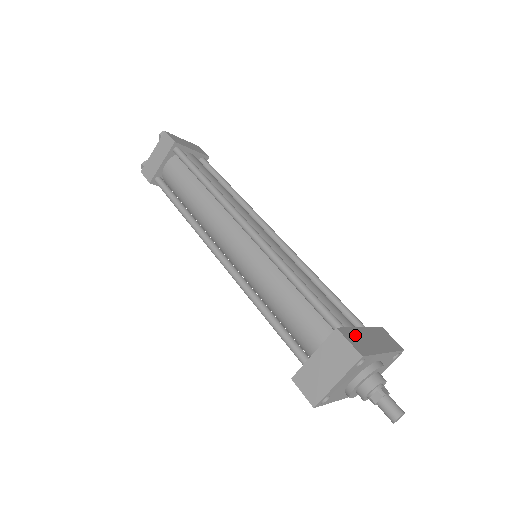
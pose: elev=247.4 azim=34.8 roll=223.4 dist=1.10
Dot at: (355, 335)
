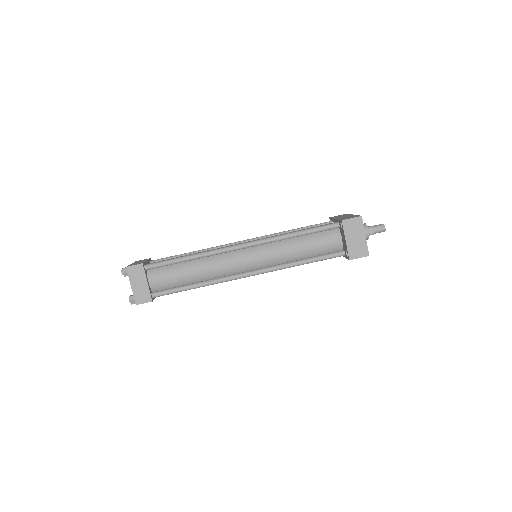
Dot at: (344, 218)
